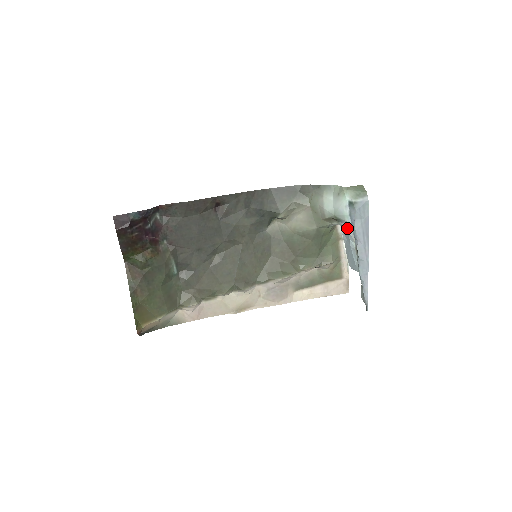
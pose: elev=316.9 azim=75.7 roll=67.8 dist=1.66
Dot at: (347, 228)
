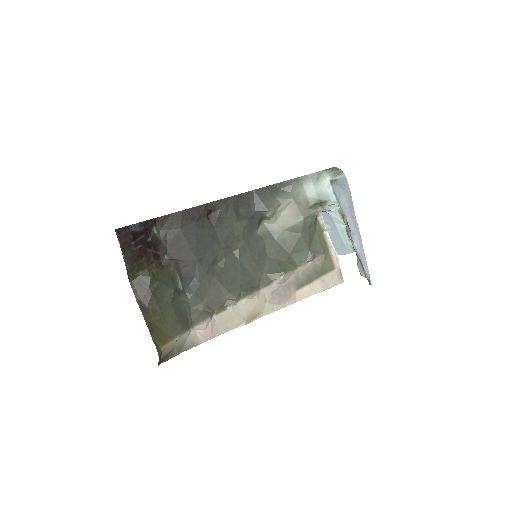
Dot at: (330, 213)
